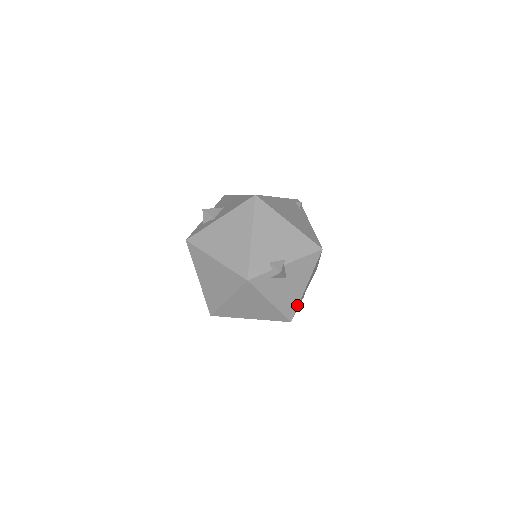
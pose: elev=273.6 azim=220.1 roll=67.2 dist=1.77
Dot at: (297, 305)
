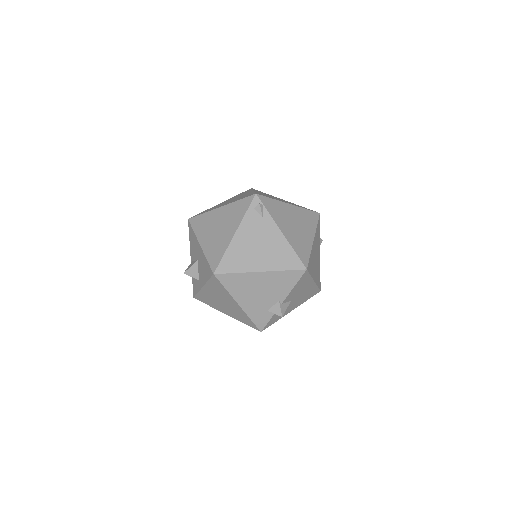
Dot at: (316, 287)
